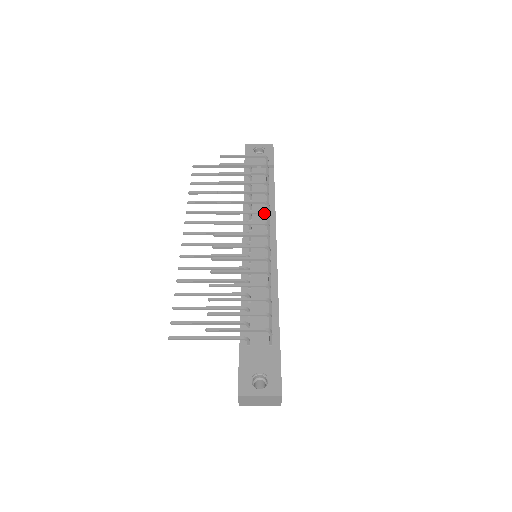
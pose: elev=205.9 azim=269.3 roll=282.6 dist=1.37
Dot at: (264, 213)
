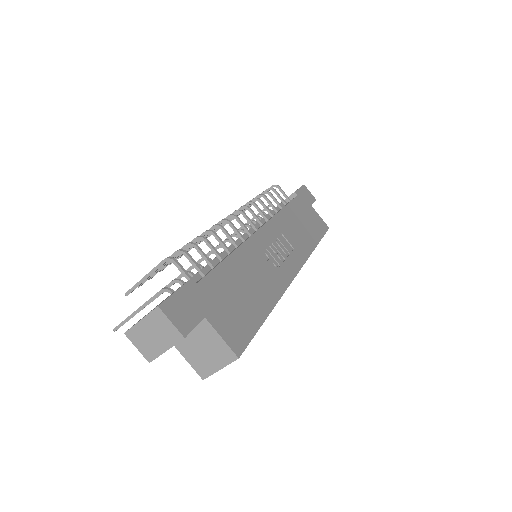
Dot at: (242, 207)
